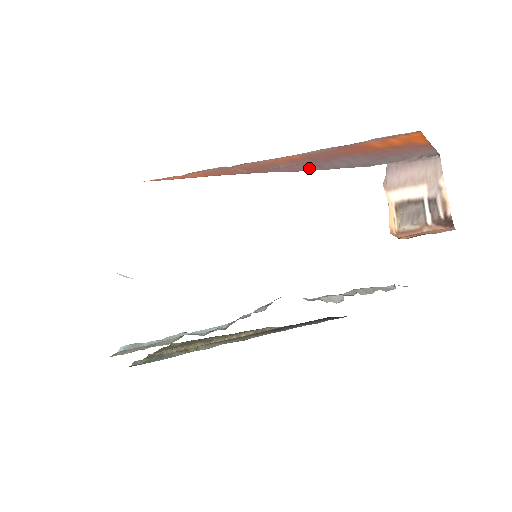
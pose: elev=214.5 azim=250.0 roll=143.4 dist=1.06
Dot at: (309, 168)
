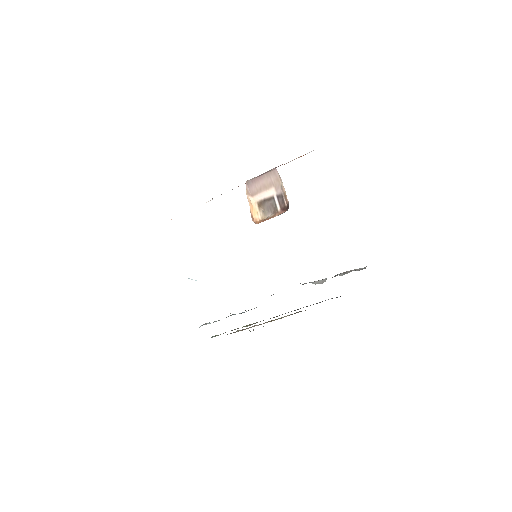
Dot at: occluded
